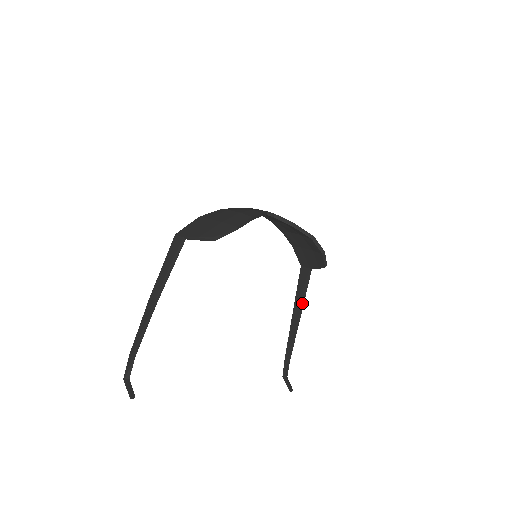
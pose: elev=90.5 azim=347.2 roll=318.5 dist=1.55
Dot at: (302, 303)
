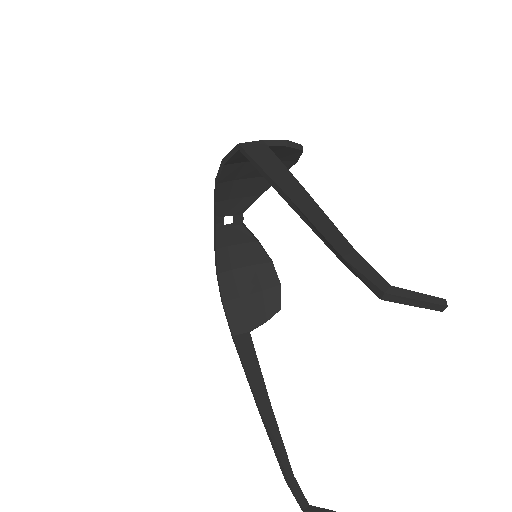
Dot at: (263, 379)
